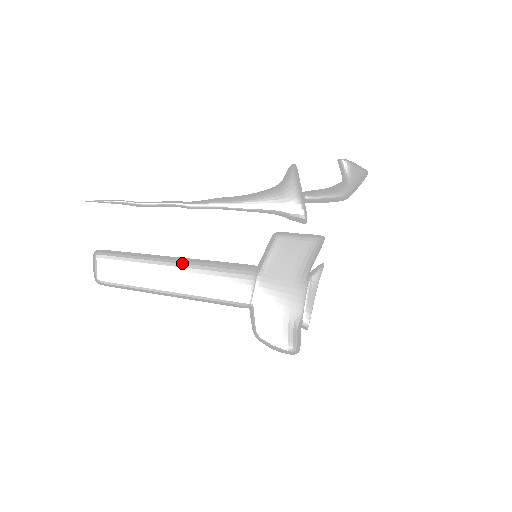
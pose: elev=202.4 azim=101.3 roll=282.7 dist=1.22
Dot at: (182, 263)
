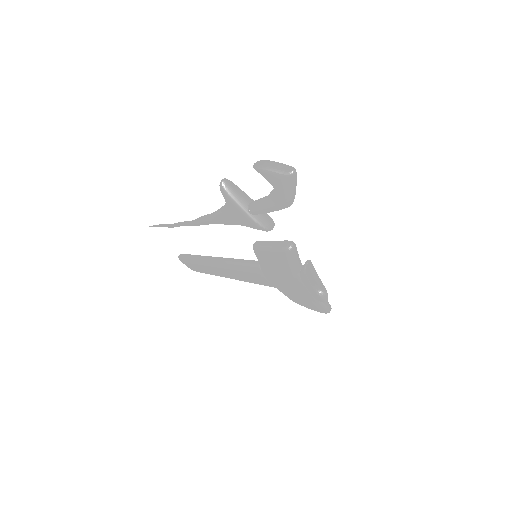
Dot at: (218, 265)
